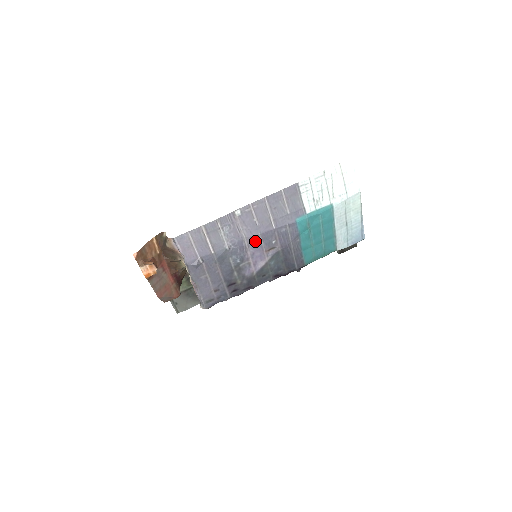
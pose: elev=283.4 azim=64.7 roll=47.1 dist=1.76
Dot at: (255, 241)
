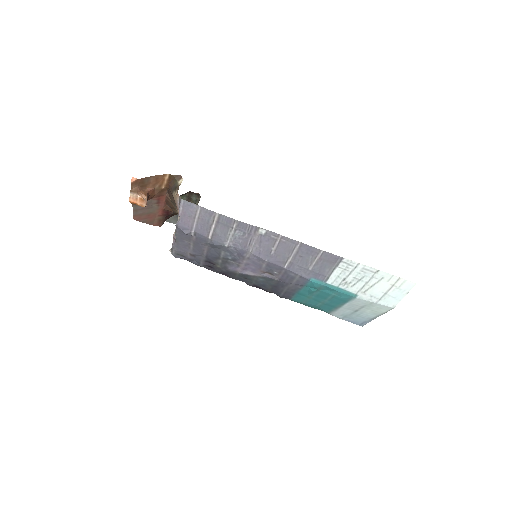
Dot at: (258, 260)
